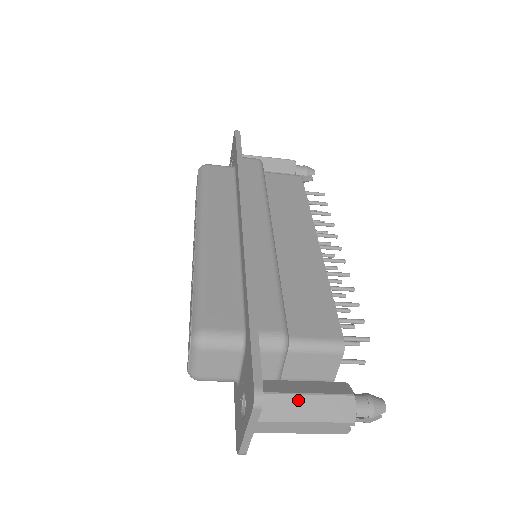
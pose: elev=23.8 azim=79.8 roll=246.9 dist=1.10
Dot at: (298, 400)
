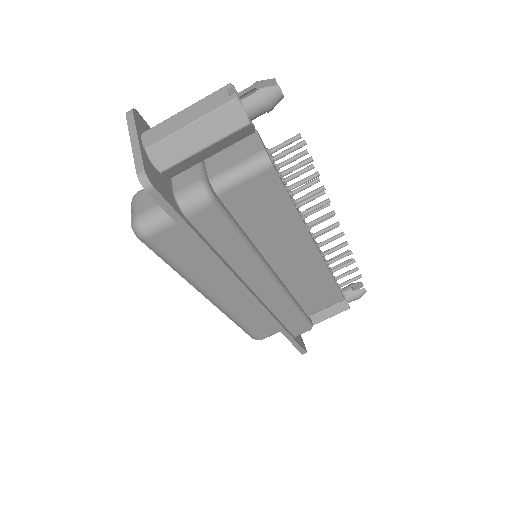
Dot at: occluded
